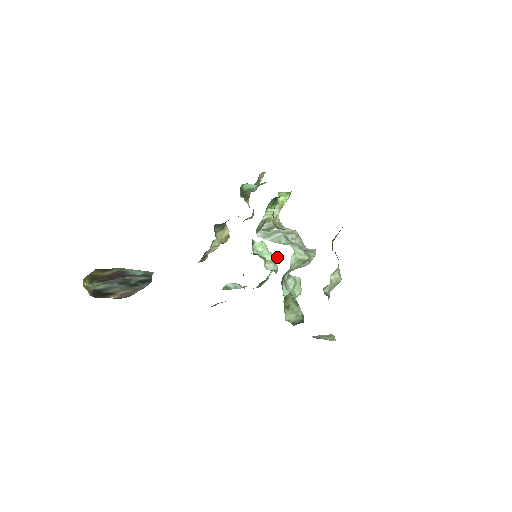
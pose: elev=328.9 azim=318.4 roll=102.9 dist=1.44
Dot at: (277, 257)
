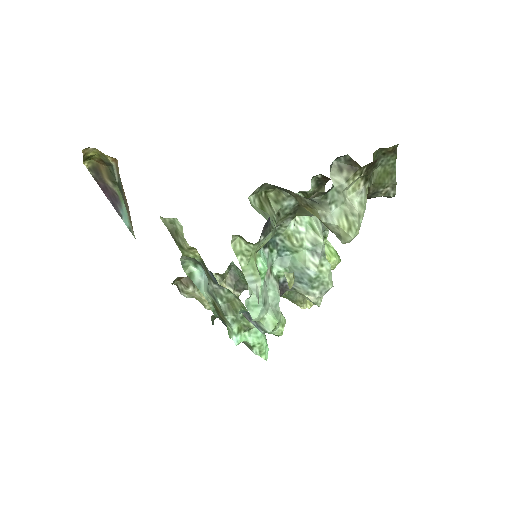
Dot at: (267, 344)
